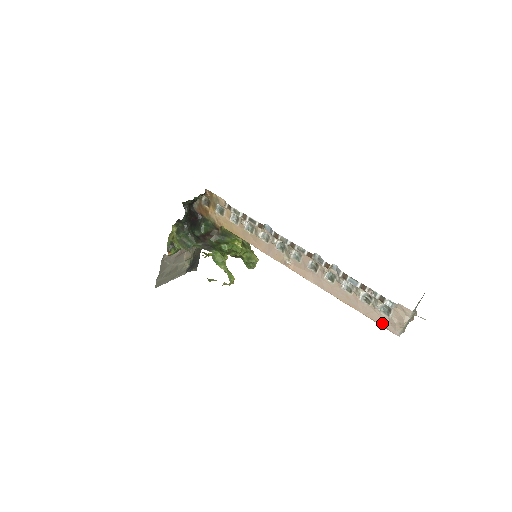
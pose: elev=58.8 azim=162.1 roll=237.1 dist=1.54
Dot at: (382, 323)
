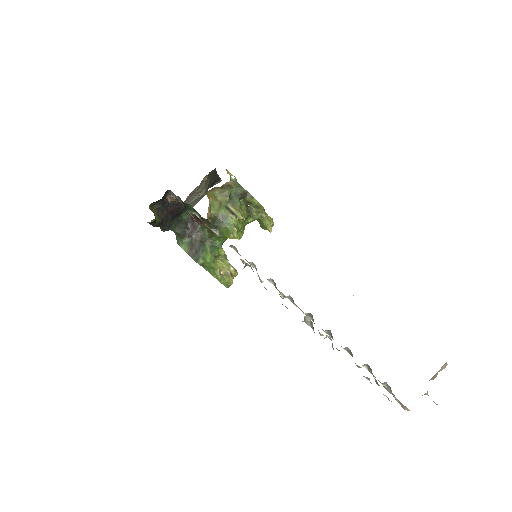
Dot at: (385, 388)
